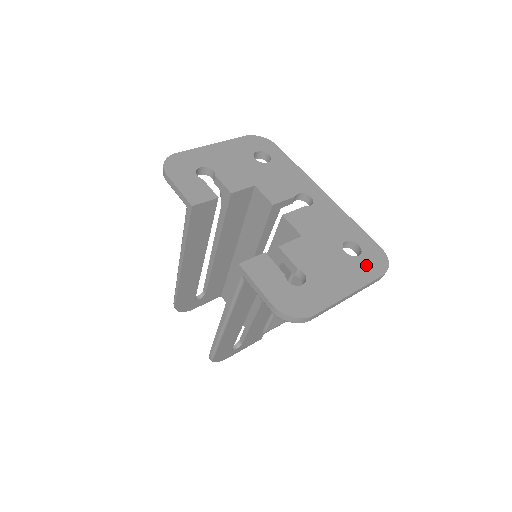
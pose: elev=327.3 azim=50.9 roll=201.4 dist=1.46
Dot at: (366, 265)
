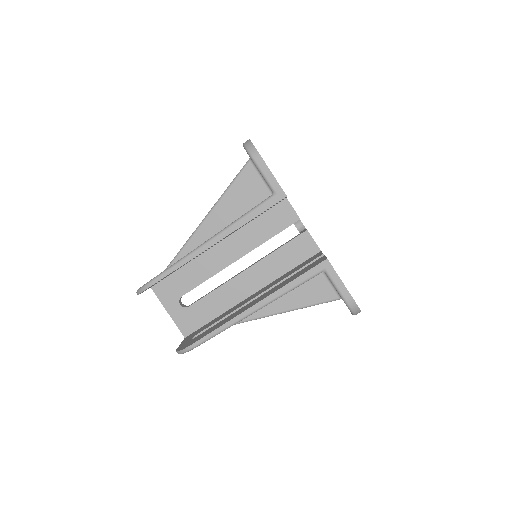
Dot at: occluded
